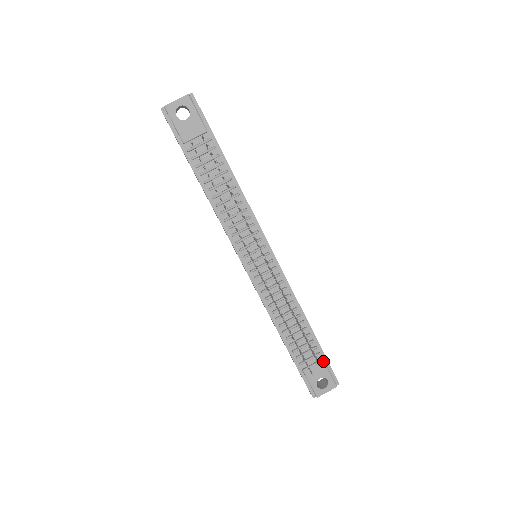
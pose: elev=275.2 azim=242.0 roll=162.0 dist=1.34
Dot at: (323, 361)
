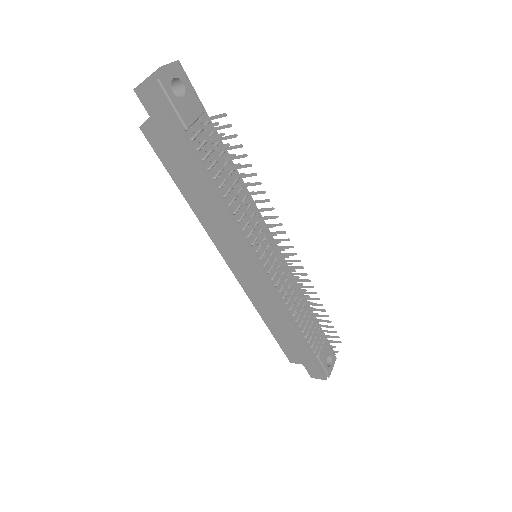
Dot at: (326, 339)
